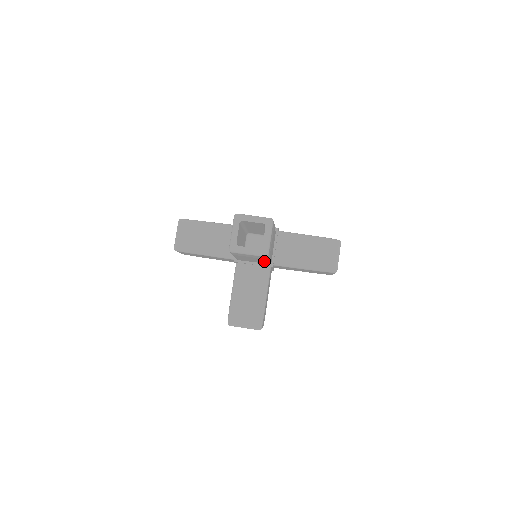
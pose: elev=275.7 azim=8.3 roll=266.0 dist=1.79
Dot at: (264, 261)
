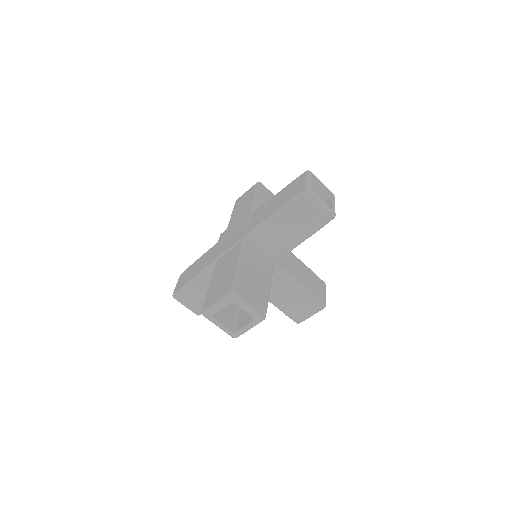
Dot at: occluded
